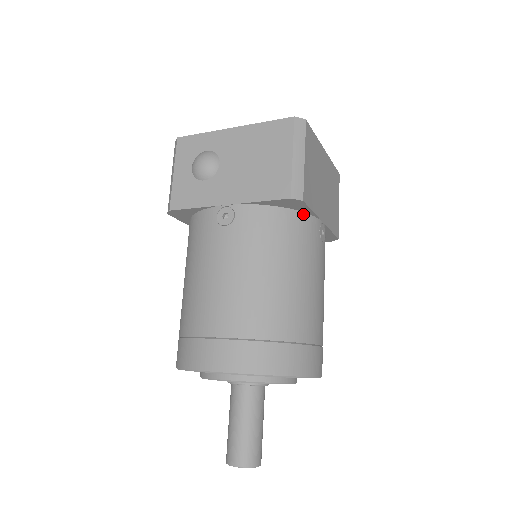
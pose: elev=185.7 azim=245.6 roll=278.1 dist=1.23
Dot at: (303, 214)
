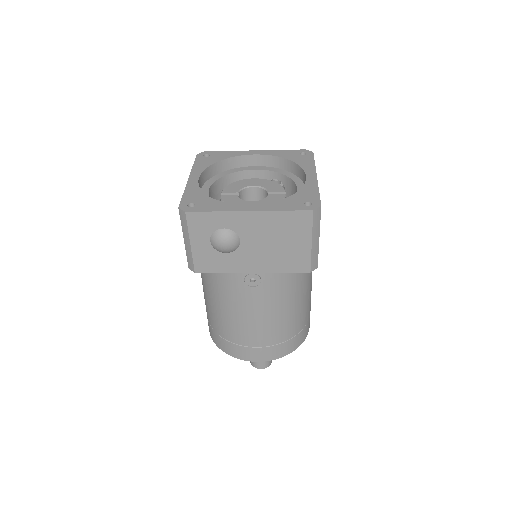
Dot at: occluded
